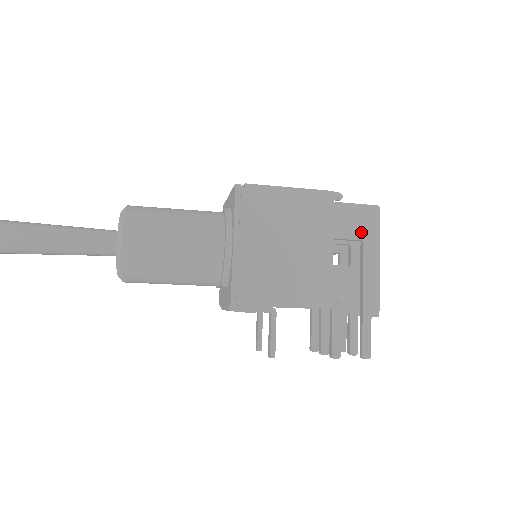
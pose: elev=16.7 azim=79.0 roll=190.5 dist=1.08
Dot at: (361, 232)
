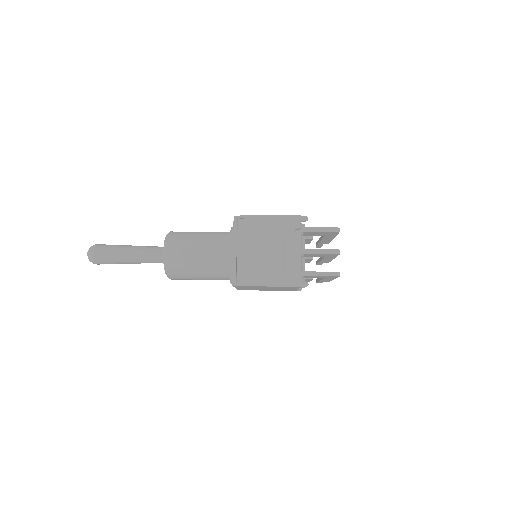
Dot at: occluded
